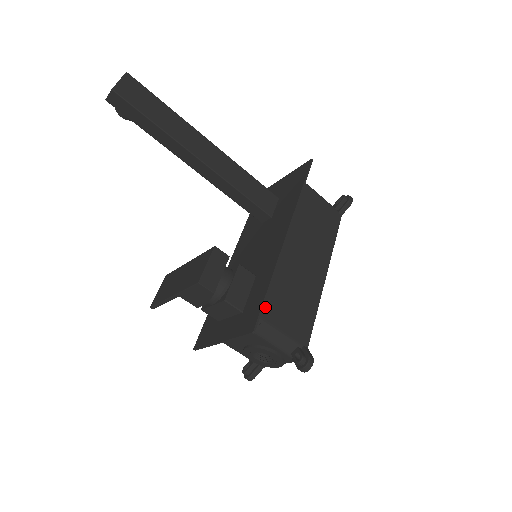
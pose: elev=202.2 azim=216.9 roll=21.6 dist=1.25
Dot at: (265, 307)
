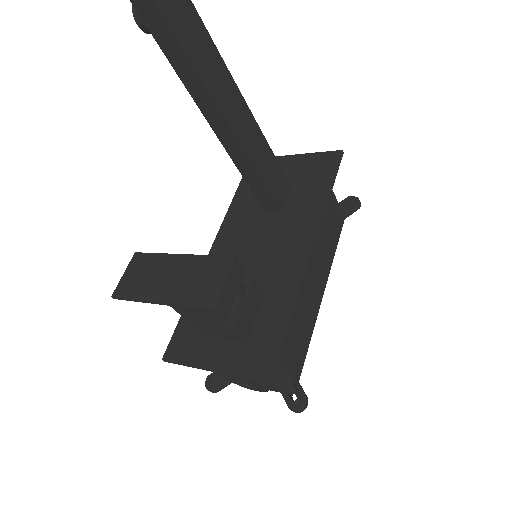
Dot at: occluded
